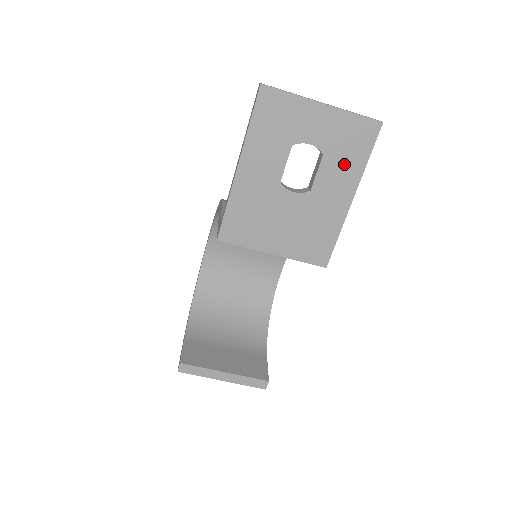
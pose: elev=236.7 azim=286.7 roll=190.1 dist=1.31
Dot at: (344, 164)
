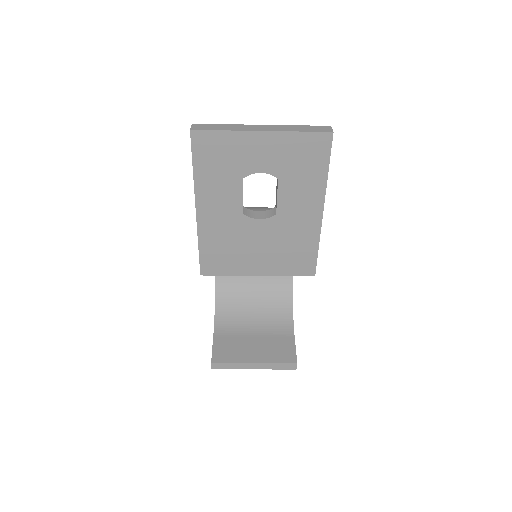
Dot at: (303, 182)
